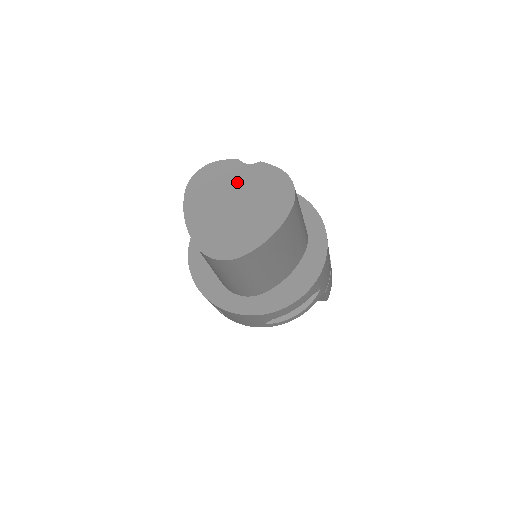
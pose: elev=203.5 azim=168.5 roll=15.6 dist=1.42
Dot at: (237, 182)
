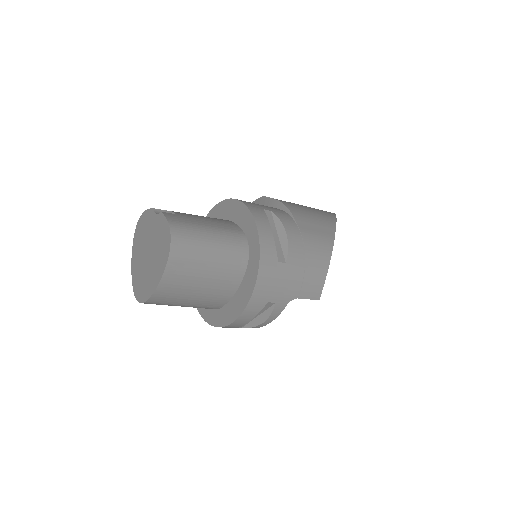
Dot at: (151, 232)
